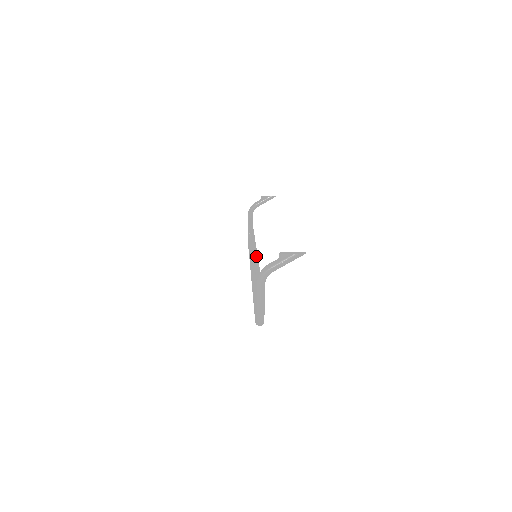
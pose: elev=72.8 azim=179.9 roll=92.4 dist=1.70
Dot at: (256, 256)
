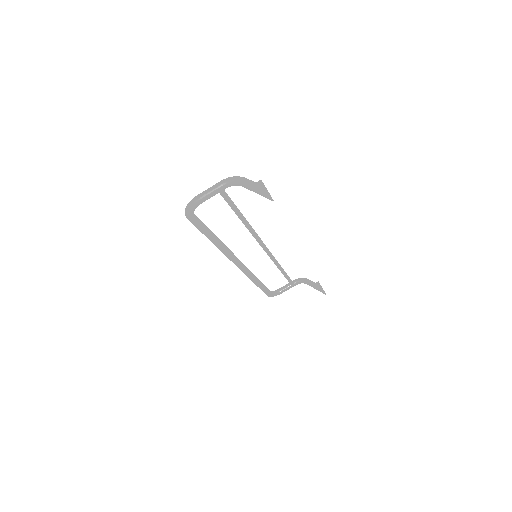
Dot at: occluded
